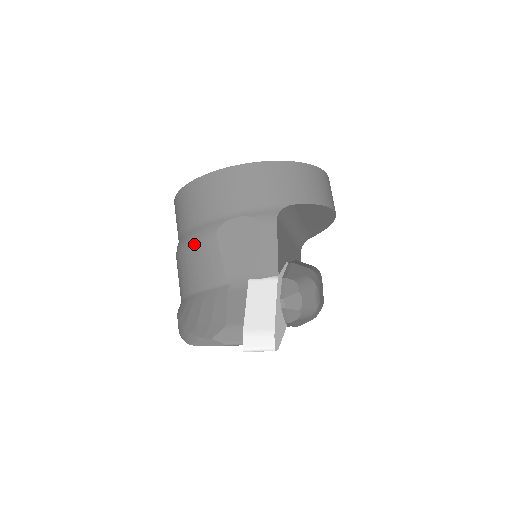
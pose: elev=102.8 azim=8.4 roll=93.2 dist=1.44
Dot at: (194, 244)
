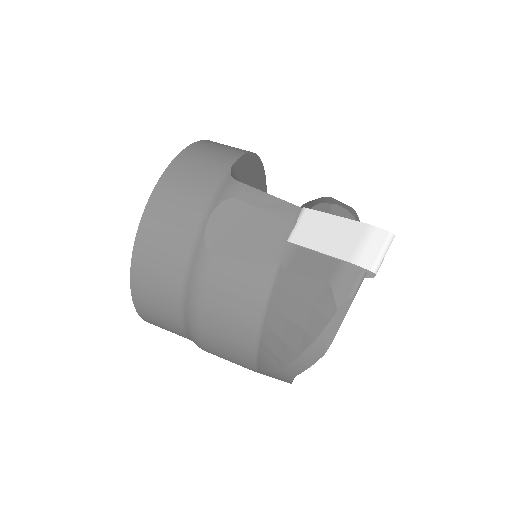
Dot at: (204, 292)
